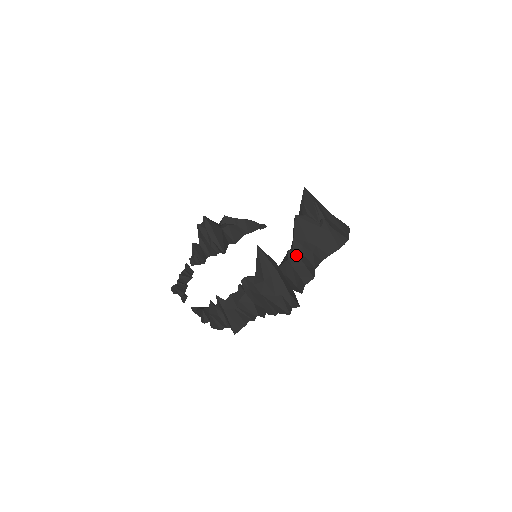
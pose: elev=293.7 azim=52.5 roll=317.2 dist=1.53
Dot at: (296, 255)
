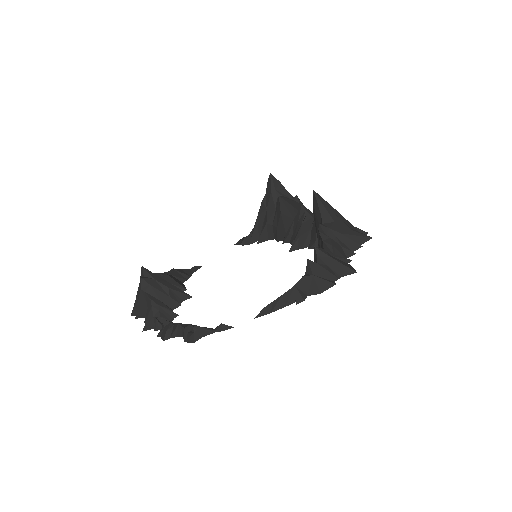
Dot at: occluded
